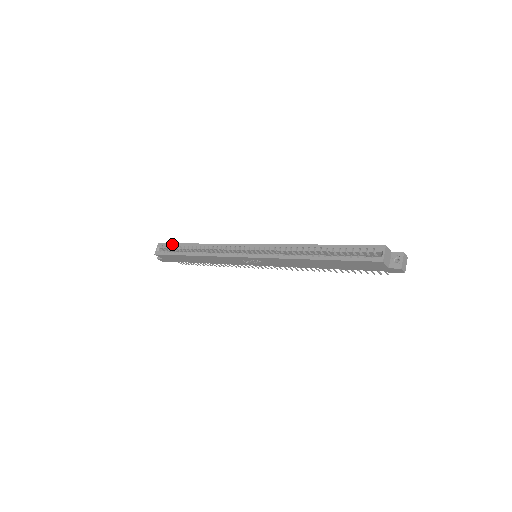
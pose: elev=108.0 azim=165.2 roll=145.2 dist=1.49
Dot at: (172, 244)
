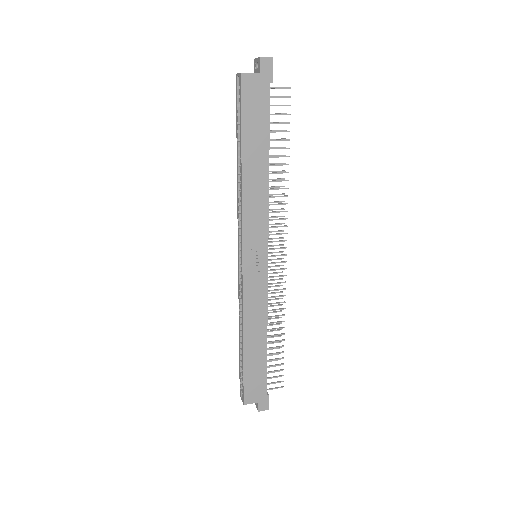
Dot at: (239, 373)
